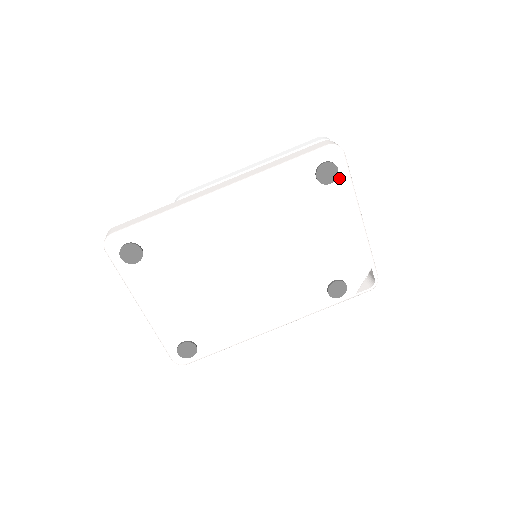
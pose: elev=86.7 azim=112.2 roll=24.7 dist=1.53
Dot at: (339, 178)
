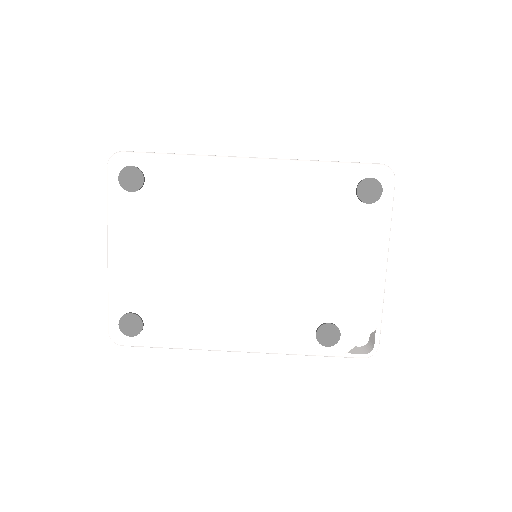
Dot at: (380, 203)
